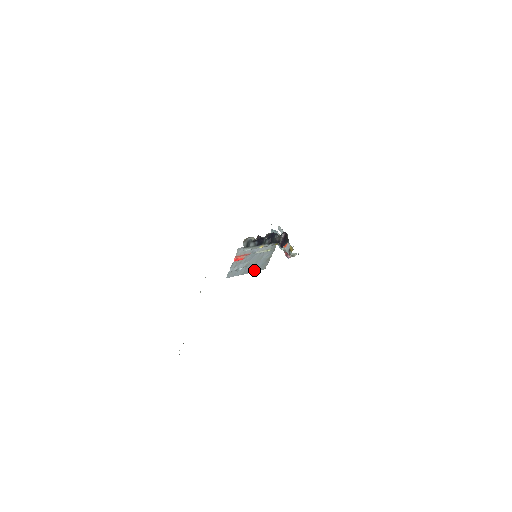
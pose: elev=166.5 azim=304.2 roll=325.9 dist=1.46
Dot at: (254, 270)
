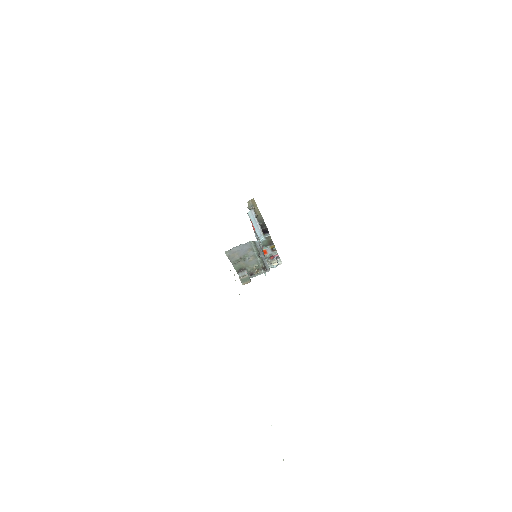
Dot at: (265, 260)
